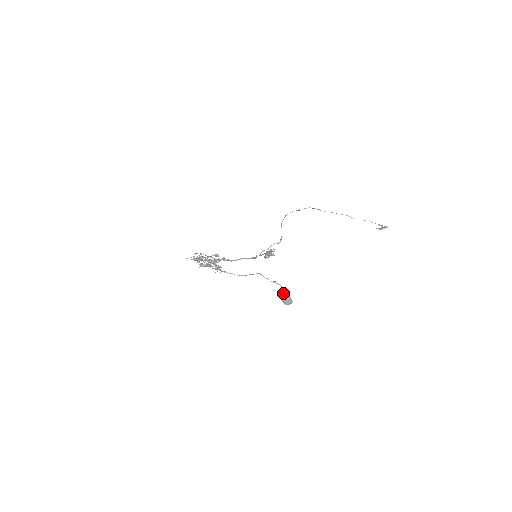
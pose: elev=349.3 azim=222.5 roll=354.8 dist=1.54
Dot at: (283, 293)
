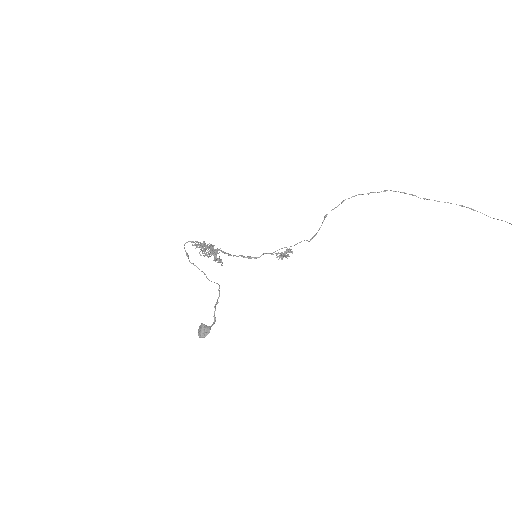
Dot at: (214, 320)
